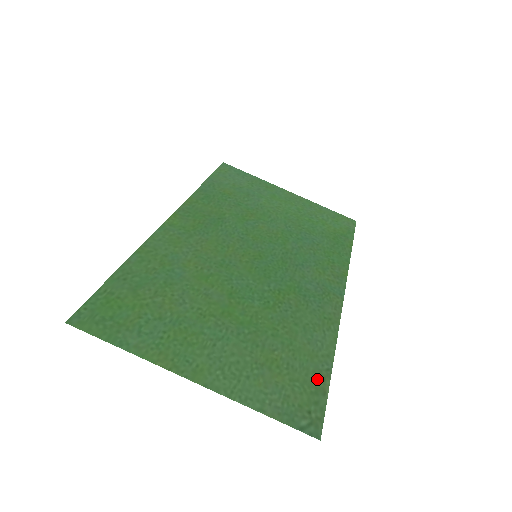
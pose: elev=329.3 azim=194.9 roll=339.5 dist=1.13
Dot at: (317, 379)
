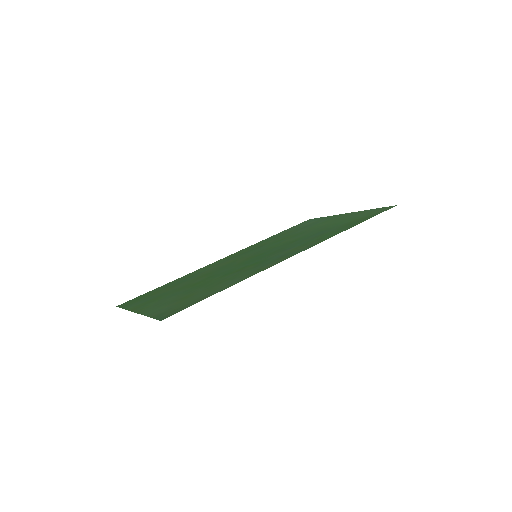
Dot at: (202, 298)
